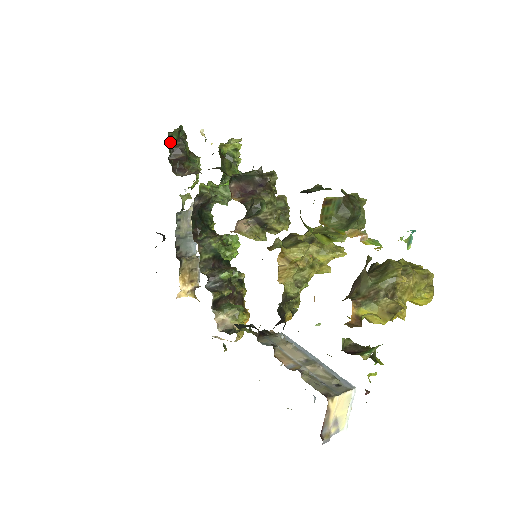
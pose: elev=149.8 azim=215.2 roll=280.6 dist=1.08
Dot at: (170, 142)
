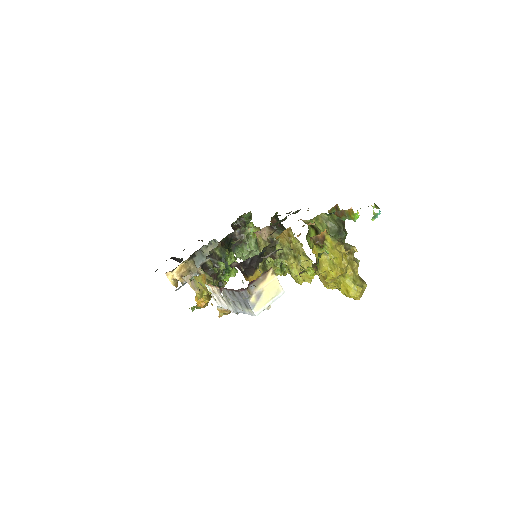
Dot at: (240, 219)
